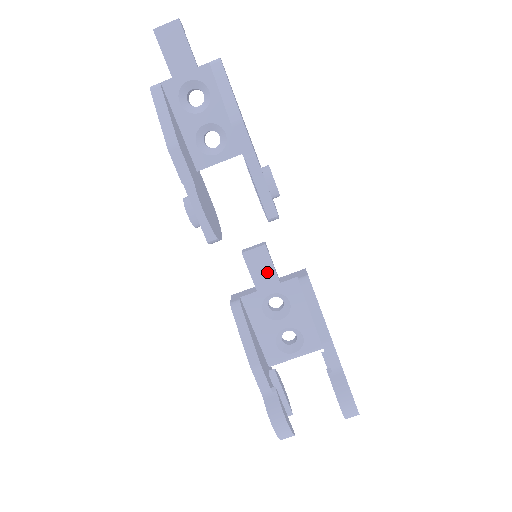
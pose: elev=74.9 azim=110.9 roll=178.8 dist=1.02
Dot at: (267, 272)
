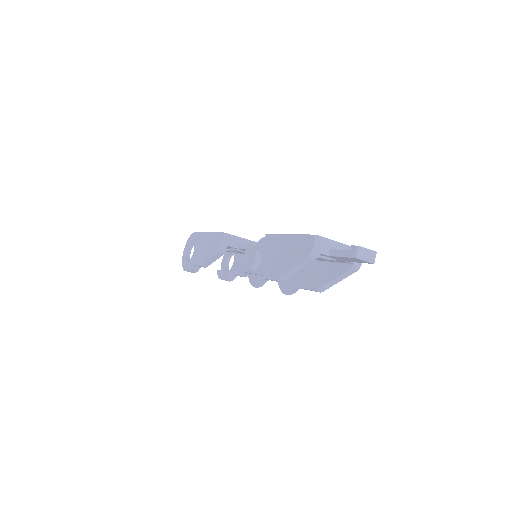
Dot at: occluded
